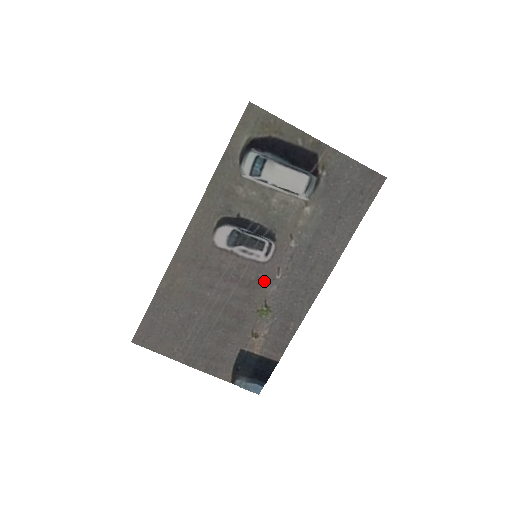
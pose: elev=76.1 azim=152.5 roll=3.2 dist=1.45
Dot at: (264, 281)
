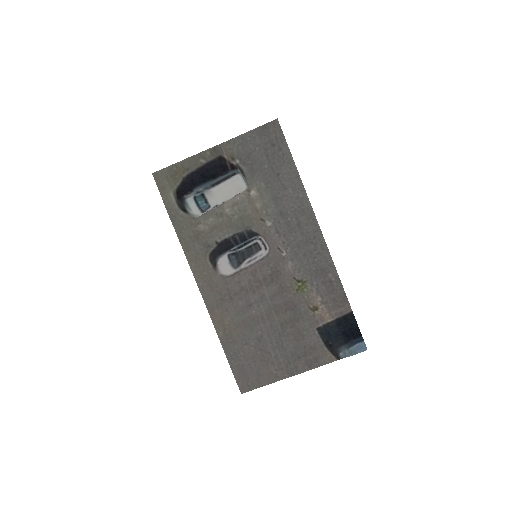
Dot at: (278, 266)
